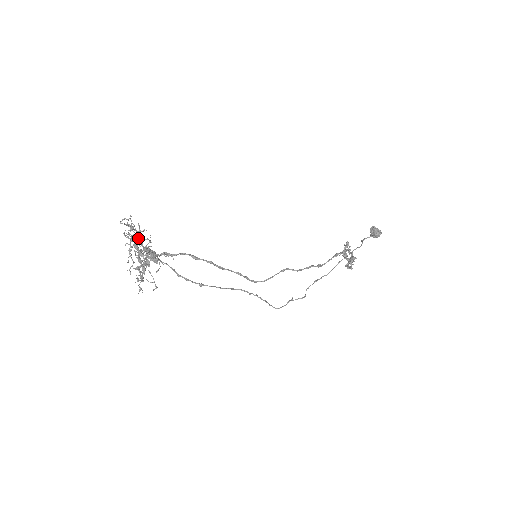
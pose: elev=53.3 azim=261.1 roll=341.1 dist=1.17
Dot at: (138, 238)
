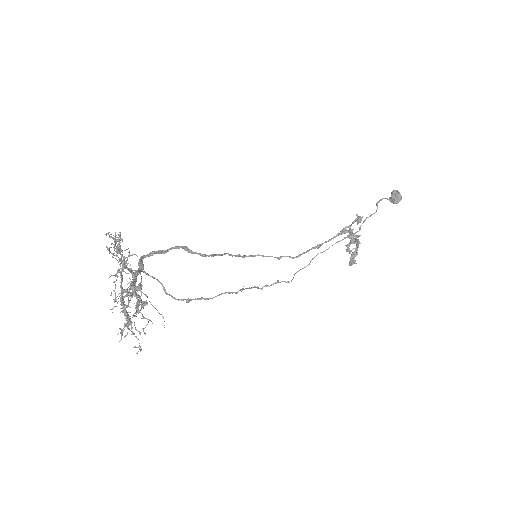
Dot at: (127, 289)
